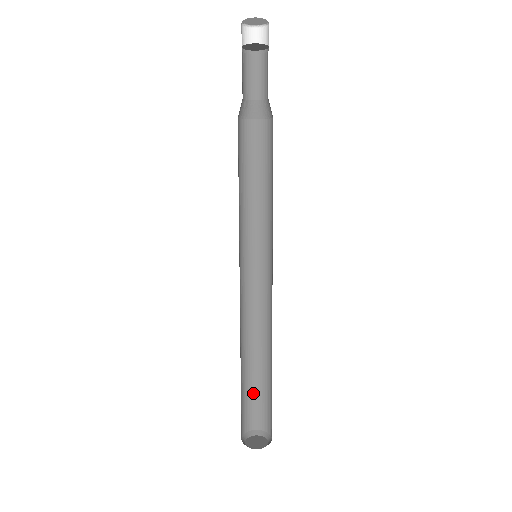
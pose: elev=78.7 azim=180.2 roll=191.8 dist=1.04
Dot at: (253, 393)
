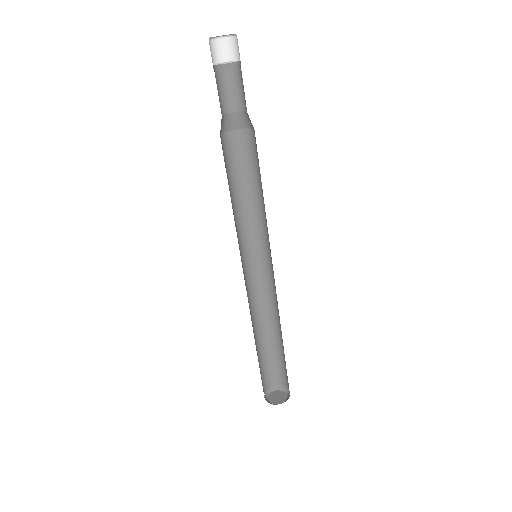
Dot at: (275, 359)
